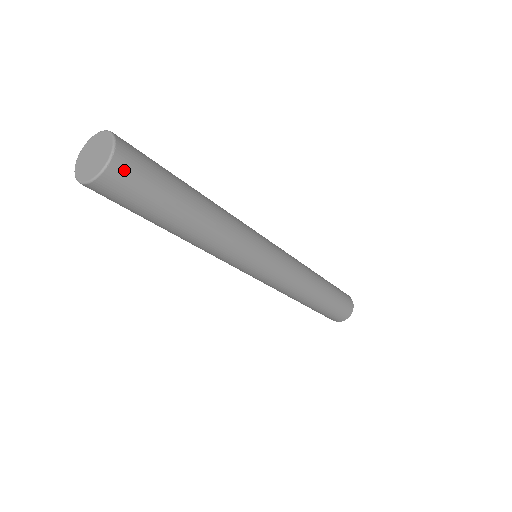
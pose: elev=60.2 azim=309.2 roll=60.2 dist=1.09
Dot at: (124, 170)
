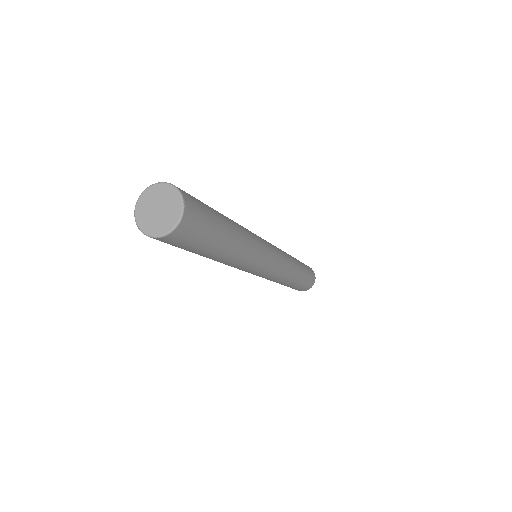
Dot at: (192, 214)
